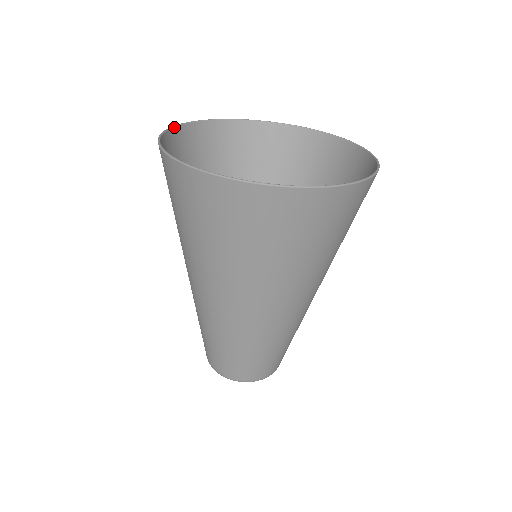
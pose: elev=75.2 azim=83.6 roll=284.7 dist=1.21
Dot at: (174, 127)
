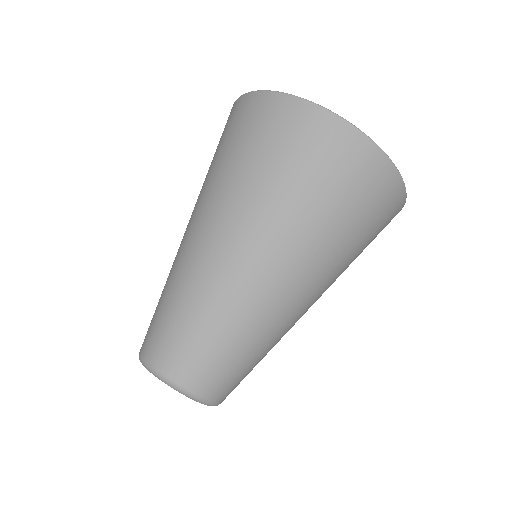
Dot at: occluded
